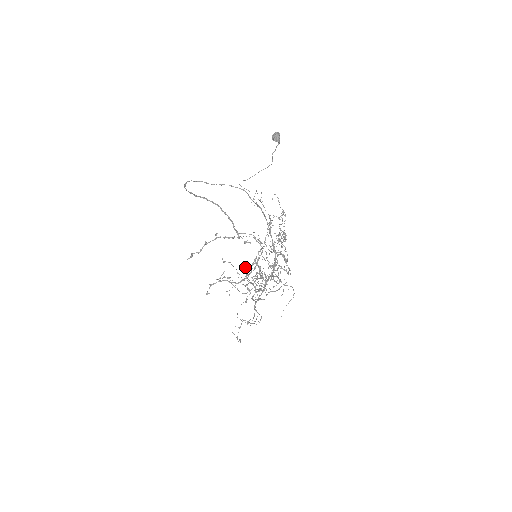
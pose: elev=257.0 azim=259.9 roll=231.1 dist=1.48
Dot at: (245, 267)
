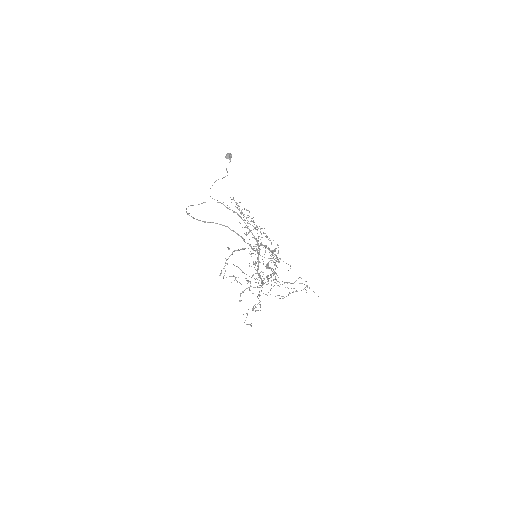
Dot at: occluded
